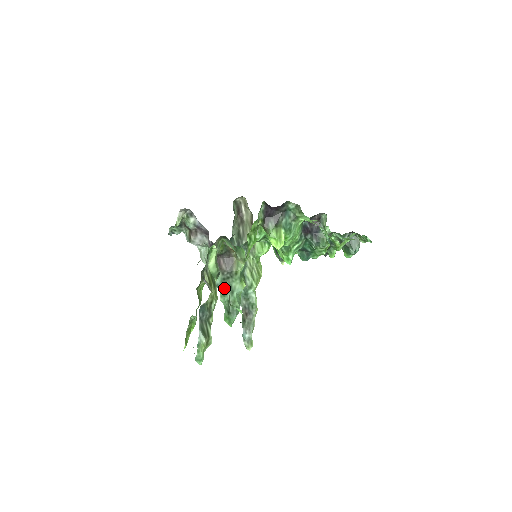
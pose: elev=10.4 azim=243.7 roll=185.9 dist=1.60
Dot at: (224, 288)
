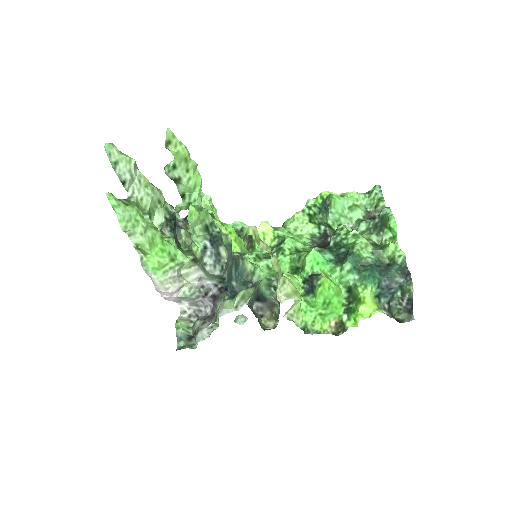
Dot at: occluded
